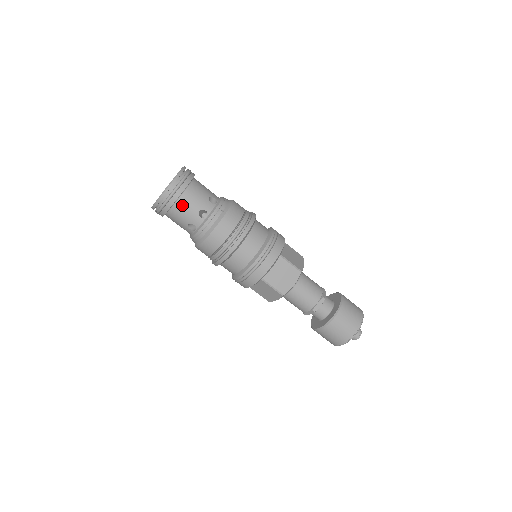
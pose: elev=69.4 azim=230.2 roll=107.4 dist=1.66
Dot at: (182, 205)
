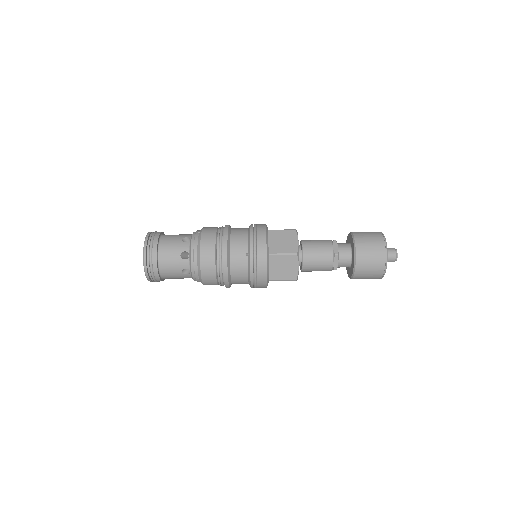
Dot at: occluded
